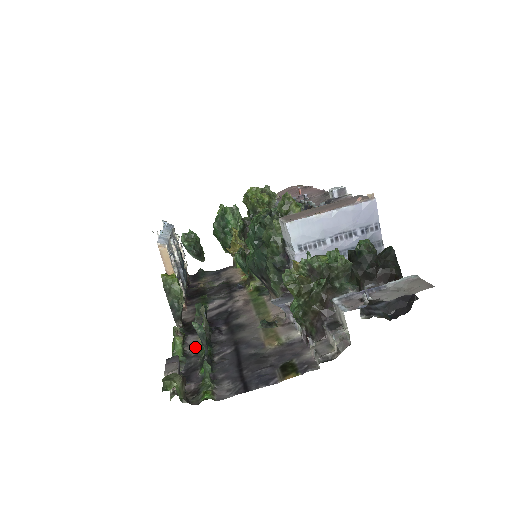
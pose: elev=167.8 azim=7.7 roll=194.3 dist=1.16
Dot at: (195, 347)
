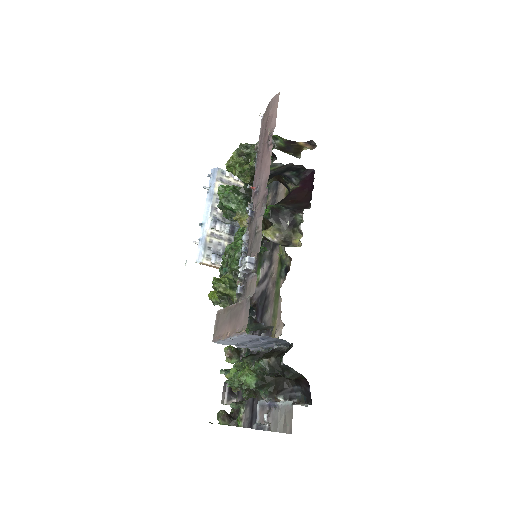
Dot at: (245, 350)
